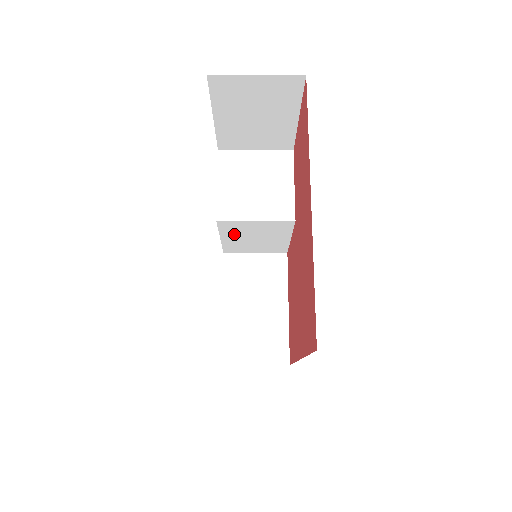
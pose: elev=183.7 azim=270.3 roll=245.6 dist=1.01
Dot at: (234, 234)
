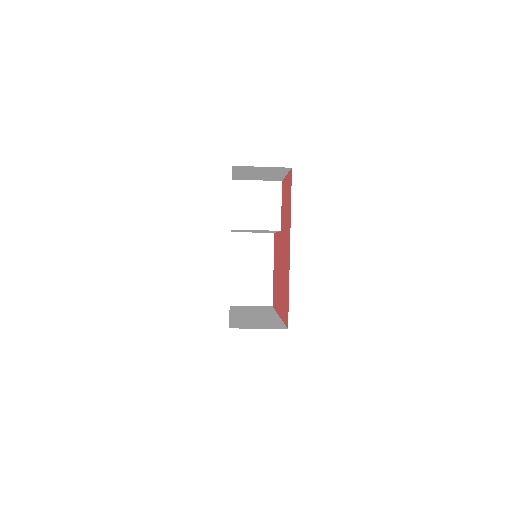
Dot at: occluded
